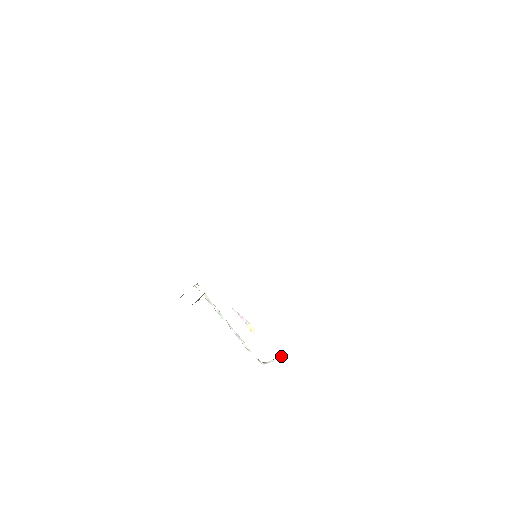
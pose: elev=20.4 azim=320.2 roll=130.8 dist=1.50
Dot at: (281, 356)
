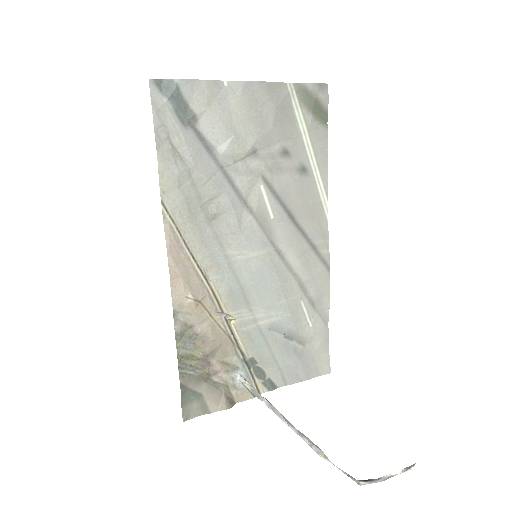
Dot at: (411, 465)
